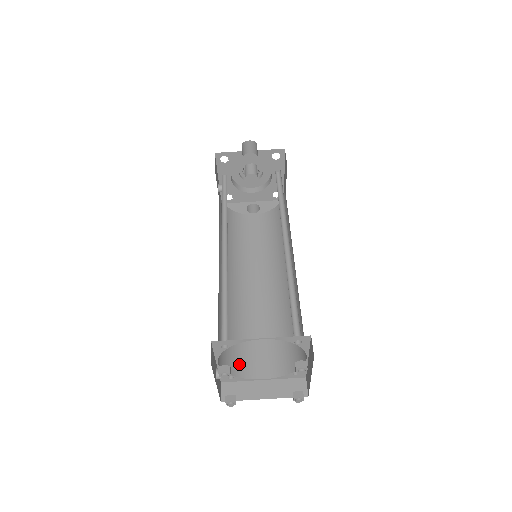
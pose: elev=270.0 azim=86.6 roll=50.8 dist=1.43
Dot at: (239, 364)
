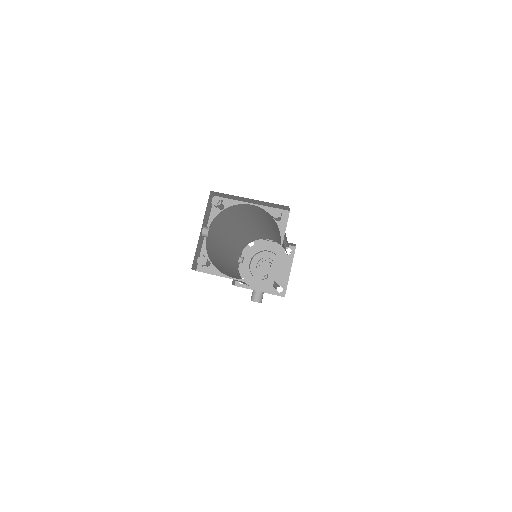
Dot at: (217, 268)
